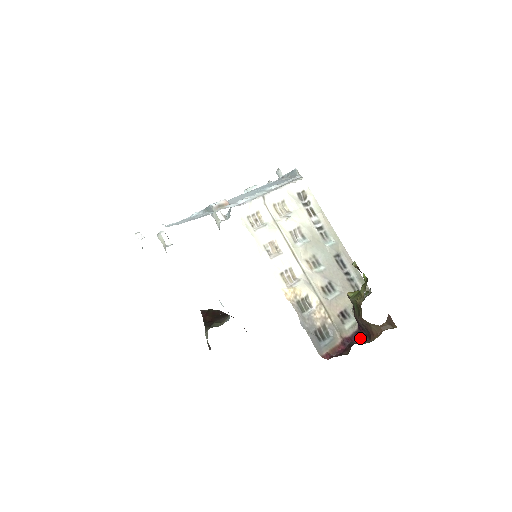
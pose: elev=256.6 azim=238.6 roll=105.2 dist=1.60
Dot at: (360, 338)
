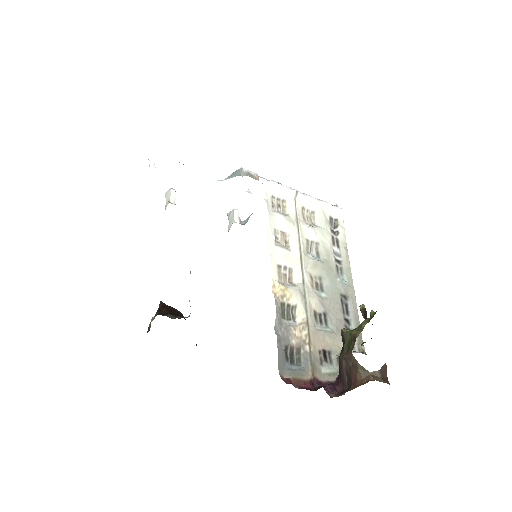
Dot at: (334, 391)
